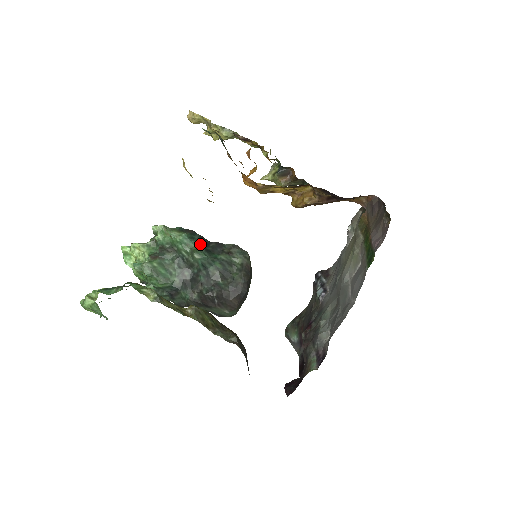
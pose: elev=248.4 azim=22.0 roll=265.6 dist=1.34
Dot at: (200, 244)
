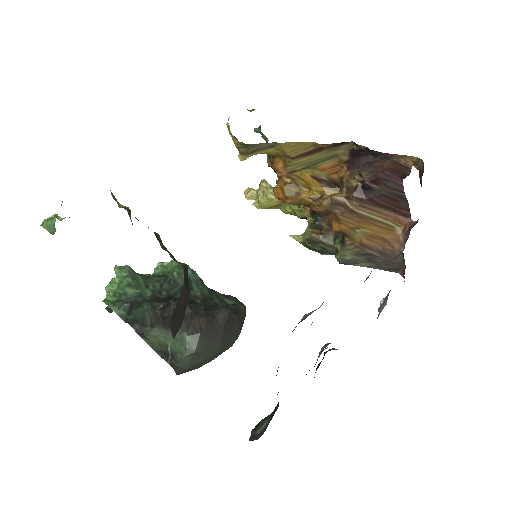
Dot at: occluded
